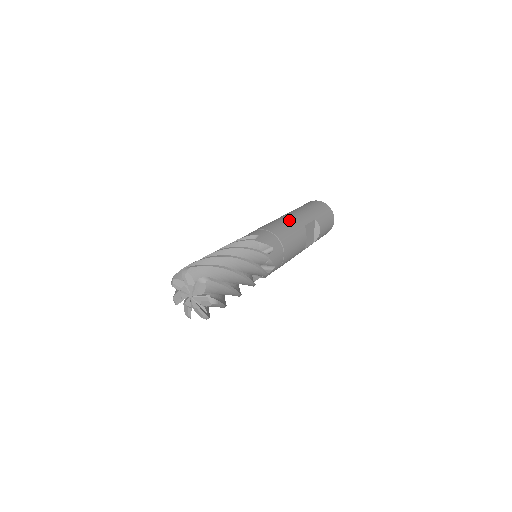
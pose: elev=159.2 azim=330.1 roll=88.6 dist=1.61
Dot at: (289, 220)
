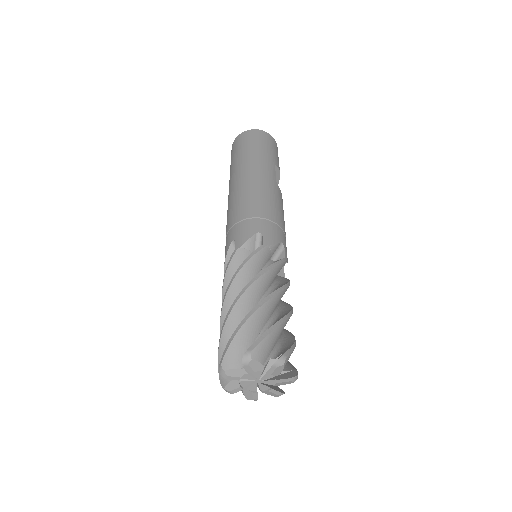
Dot at: (262, 184)
